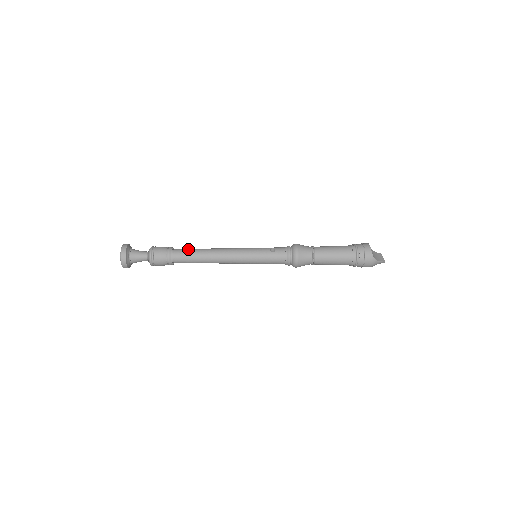
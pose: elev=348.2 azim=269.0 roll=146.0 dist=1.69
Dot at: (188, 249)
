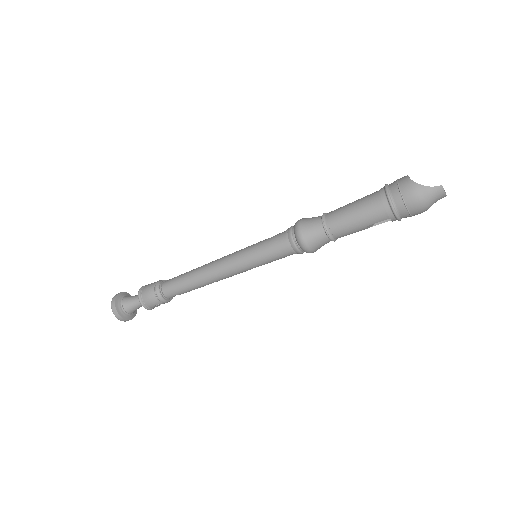
Dot at: occluded
